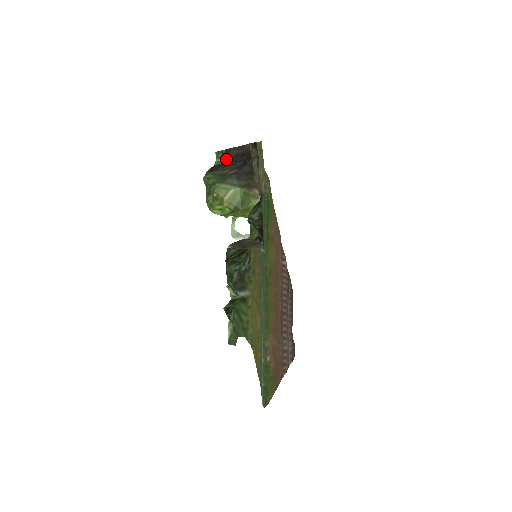
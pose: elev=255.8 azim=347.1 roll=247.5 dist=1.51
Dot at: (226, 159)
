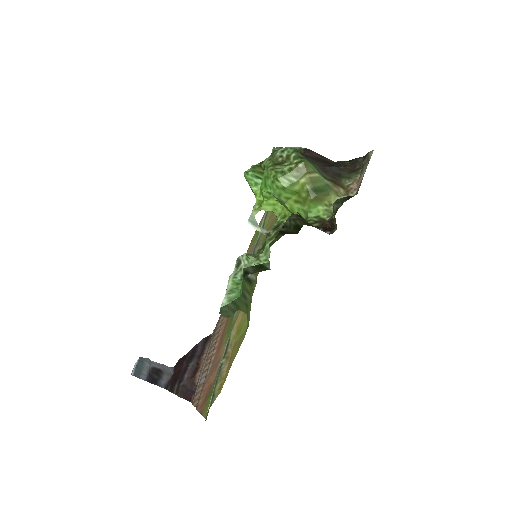
Dot at: (307, 153)
